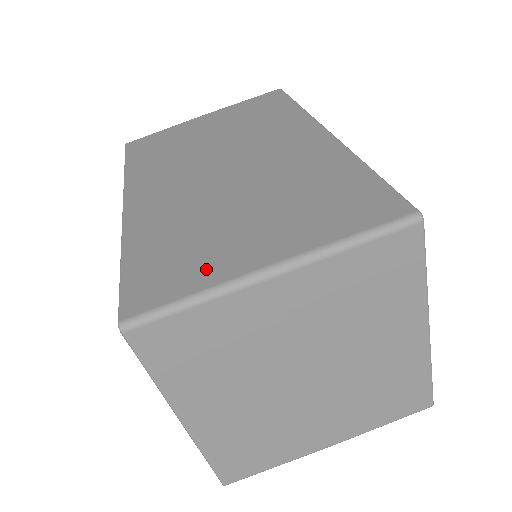
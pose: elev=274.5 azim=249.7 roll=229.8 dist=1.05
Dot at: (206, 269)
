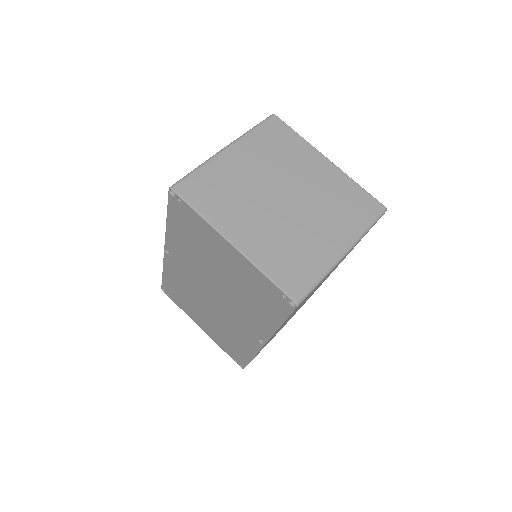
Dot at: occluded
